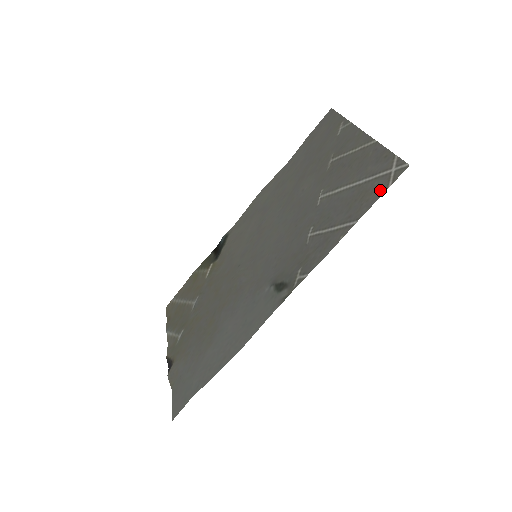
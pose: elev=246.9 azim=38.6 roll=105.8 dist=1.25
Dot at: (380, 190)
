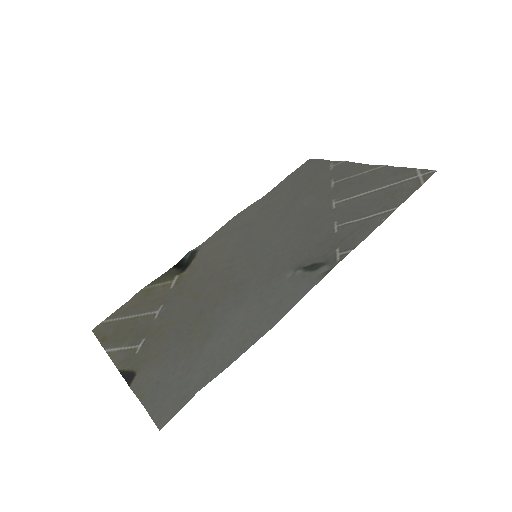
Dot at: (413, 187)
